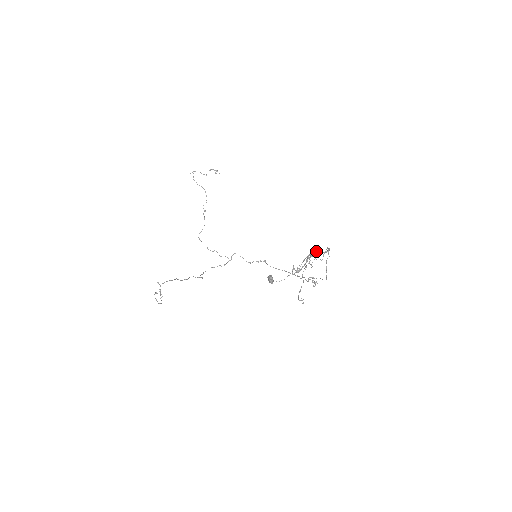
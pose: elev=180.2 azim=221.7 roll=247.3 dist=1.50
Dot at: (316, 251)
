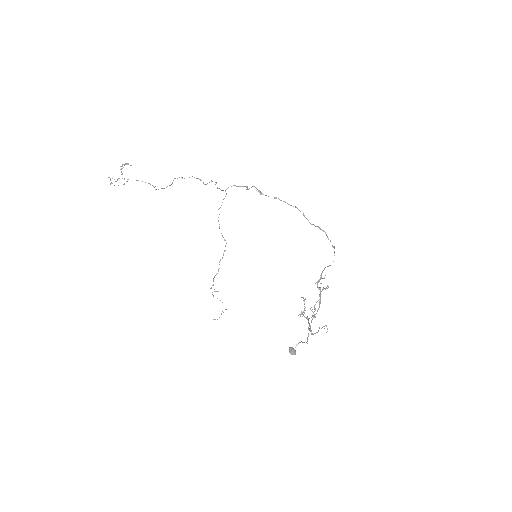
Dot at: (311, 322)
